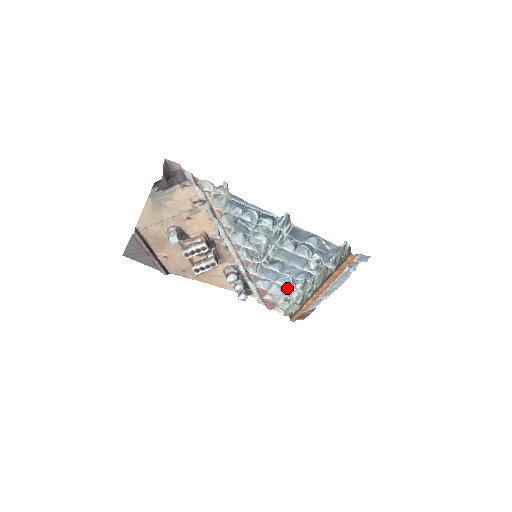
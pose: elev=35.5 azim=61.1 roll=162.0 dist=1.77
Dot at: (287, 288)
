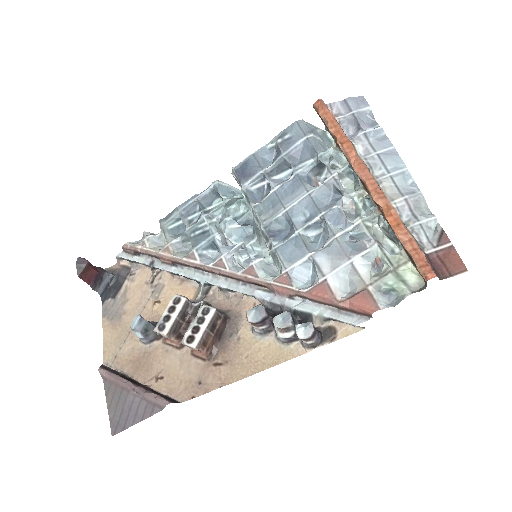
Dot at: (336, 240)
